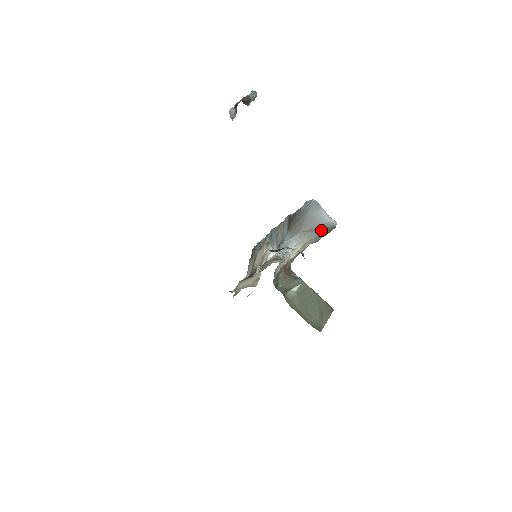
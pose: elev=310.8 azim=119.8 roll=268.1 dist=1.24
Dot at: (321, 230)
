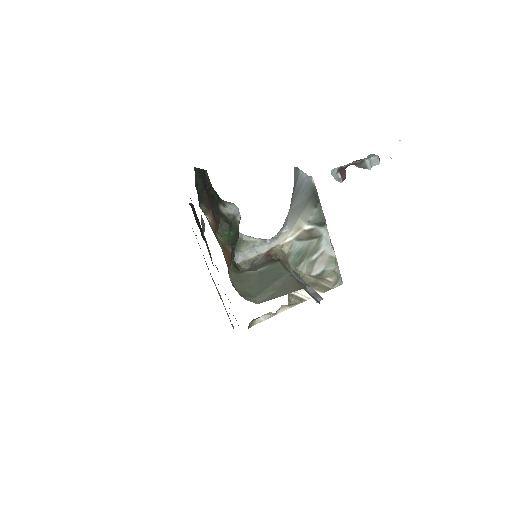
Dot at: (305, 197)
